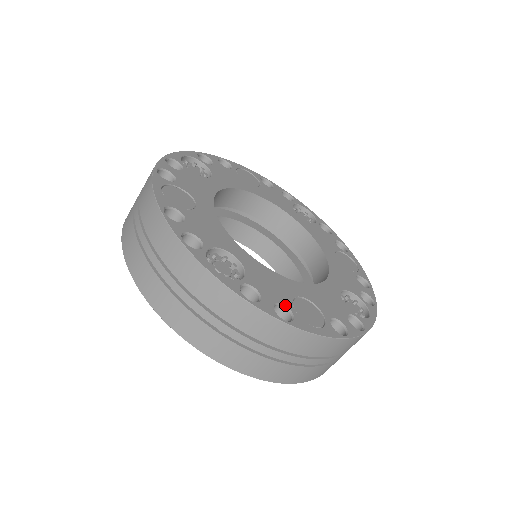
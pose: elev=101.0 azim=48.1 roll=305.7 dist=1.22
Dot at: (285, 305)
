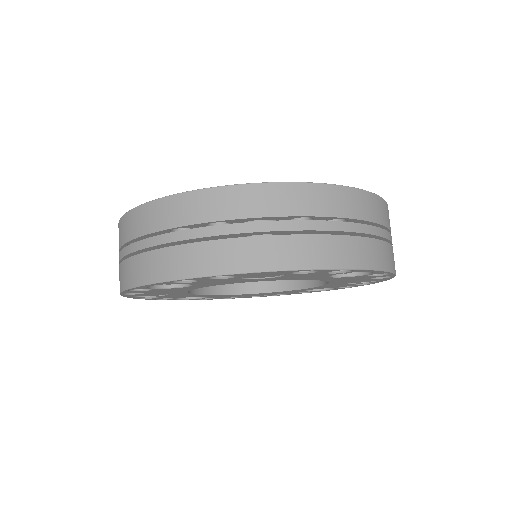
Dot at: occluded
